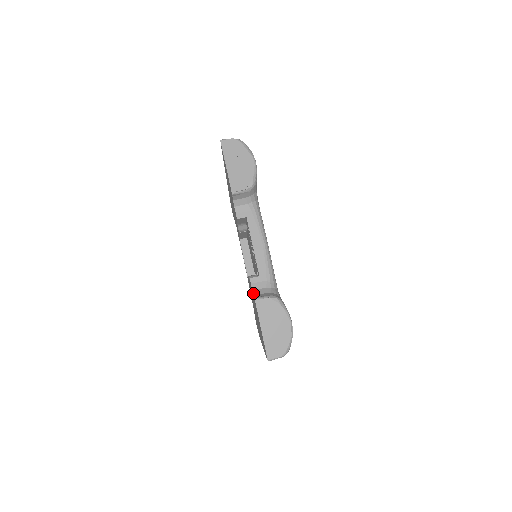
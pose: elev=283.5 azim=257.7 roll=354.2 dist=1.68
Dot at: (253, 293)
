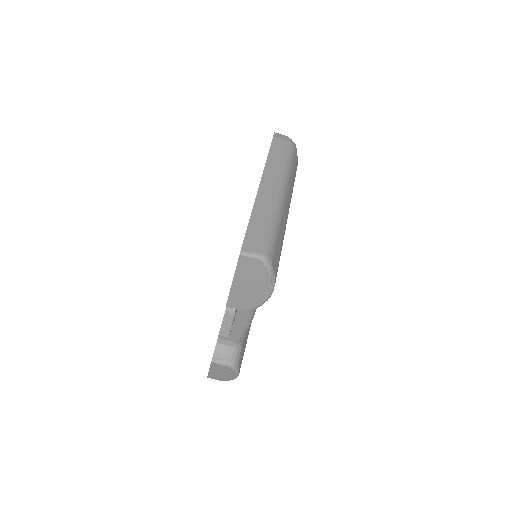
Dot at: (215, 347)
